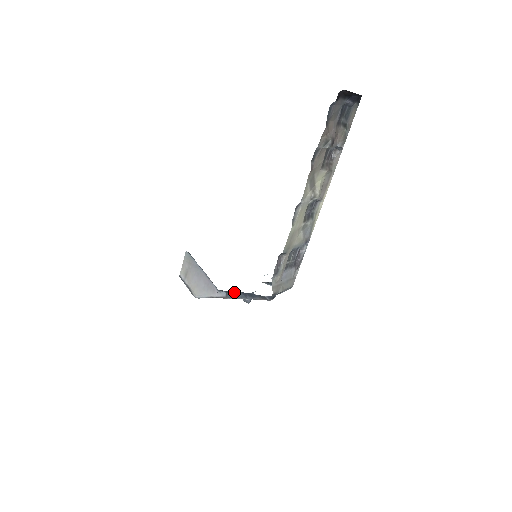
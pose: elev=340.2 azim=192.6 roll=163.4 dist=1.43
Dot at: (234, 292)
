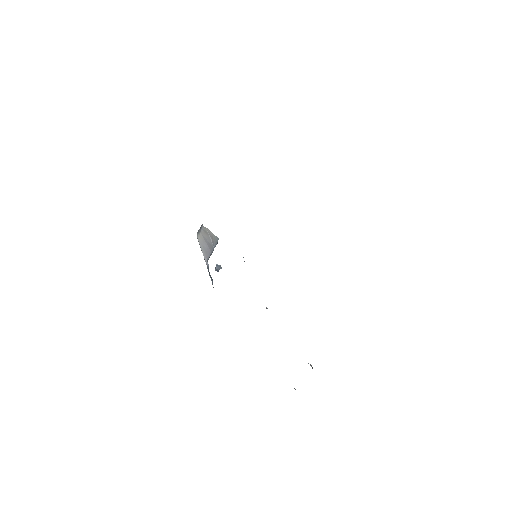
Dot at: occluded
